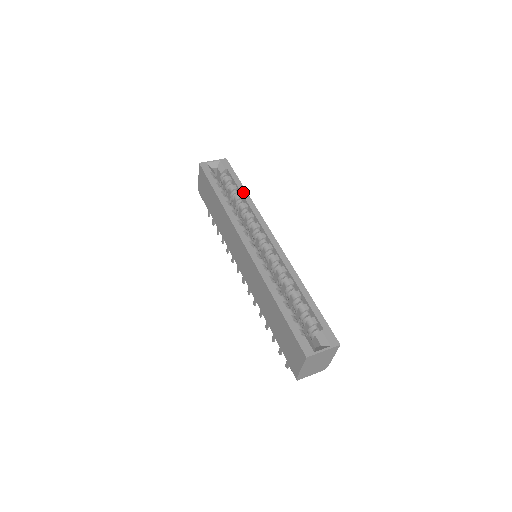
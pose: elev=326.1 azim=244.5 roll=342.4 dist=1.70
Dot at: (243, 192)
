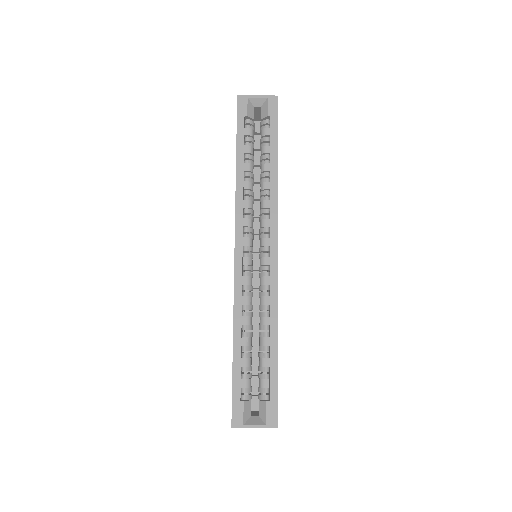
Dot at: (273, 164)
